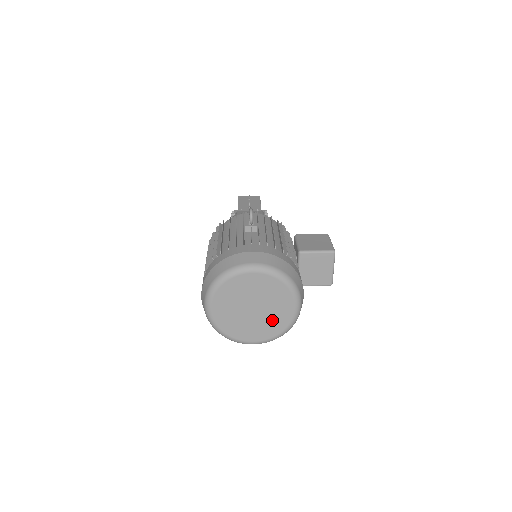
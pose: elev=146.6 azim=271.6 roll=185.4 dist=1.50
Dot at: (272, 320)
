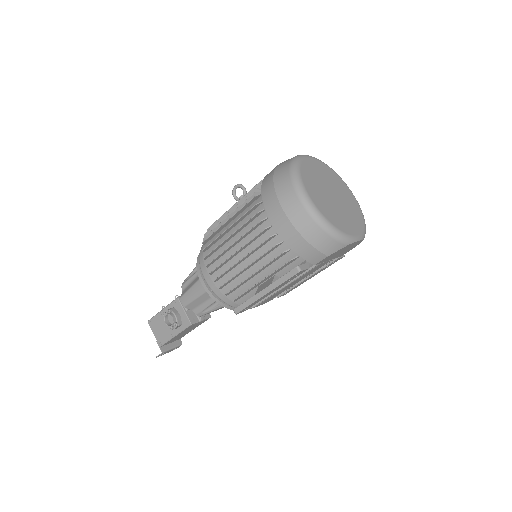
Dot at: (351, 208)
